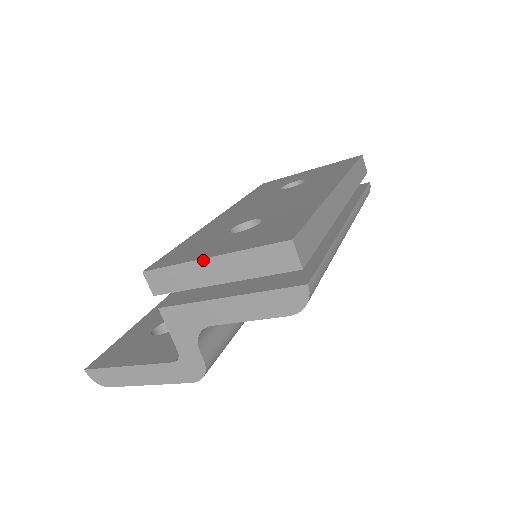
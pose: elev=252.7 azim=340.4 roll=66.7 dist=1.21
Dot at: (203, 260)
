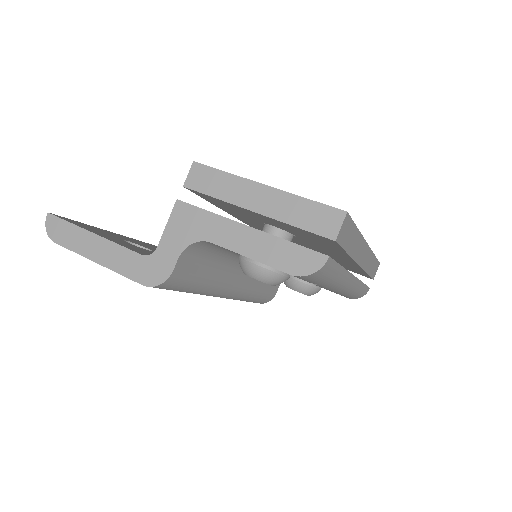
Dot at: (256, 183)
